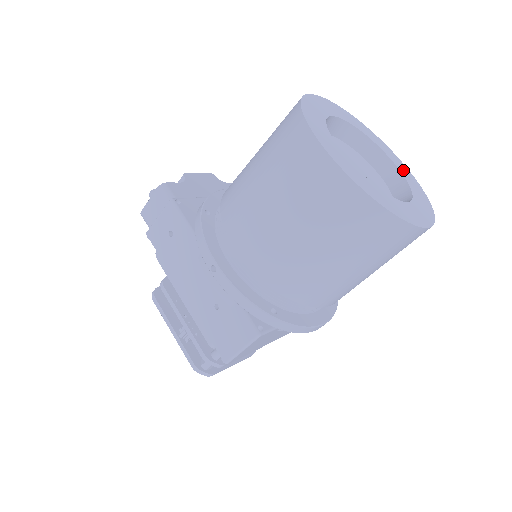
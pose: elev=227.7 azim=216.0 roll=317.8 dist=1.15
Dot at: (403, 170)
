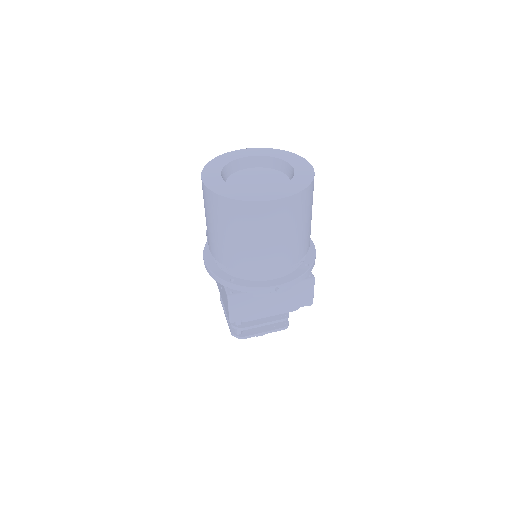
Dot at: (301, 170)
